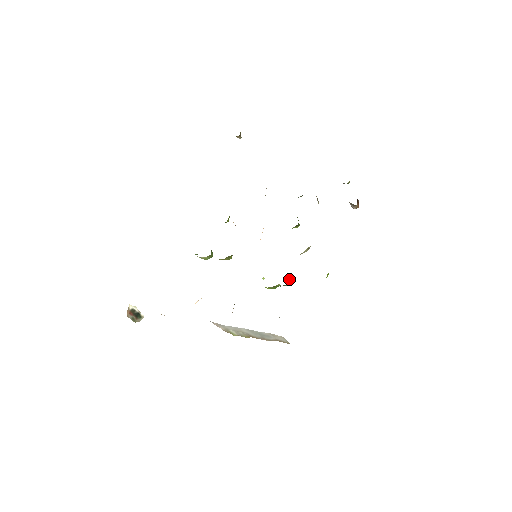
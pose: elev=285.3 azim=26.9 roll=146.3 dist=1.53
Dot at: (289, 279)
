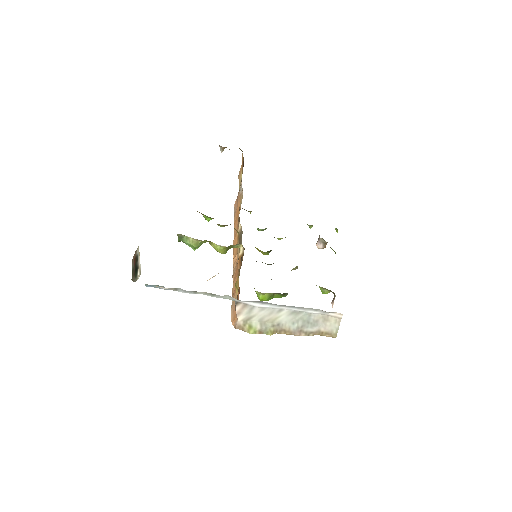
Dot at: occluded
